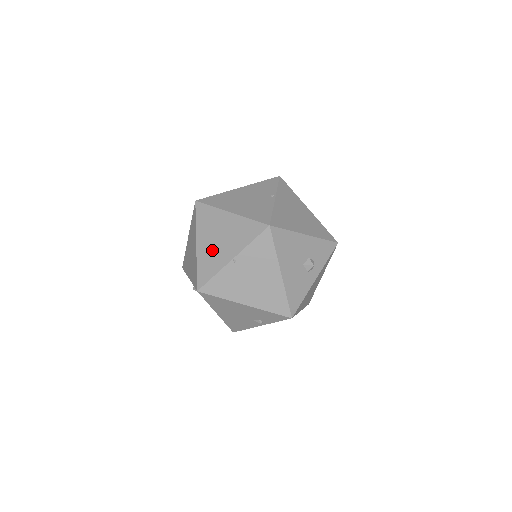
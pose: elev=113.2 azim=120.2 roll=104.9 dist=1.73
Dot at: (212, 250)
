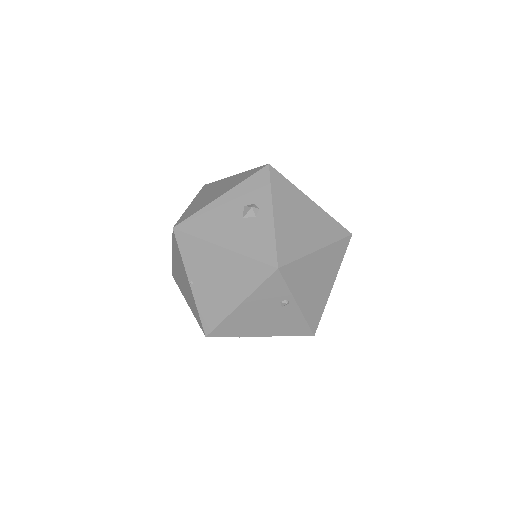
Dot at: (187, 294)
